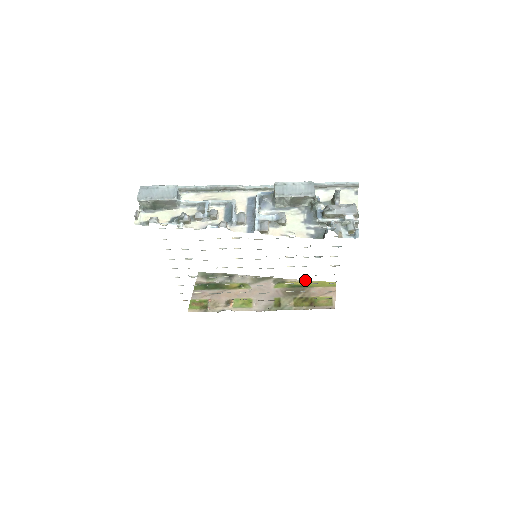
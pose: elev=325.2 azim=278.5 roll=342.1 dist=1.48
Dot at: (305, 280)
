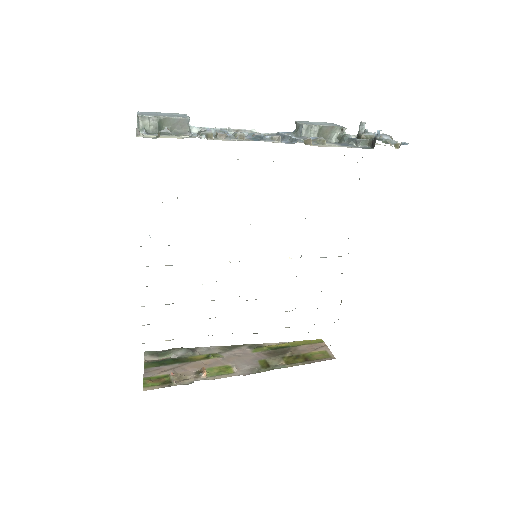
Dot at: (286, 342)
